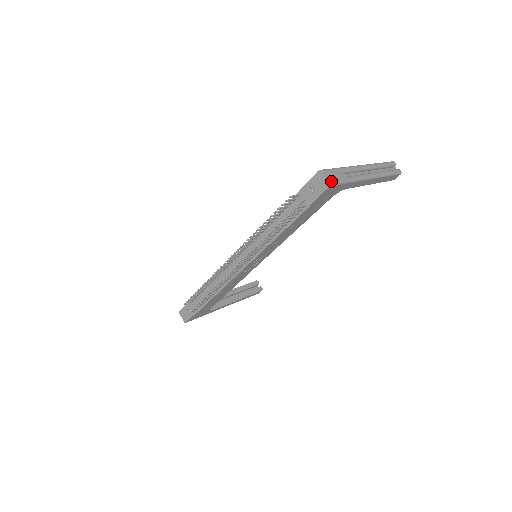
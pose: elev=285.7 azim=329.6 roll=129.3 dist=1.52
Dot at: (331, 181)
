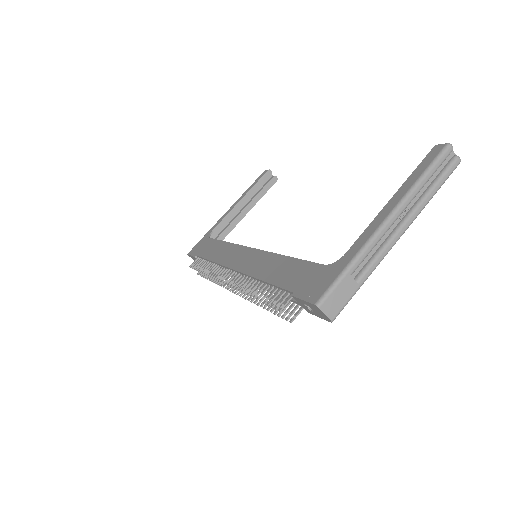
Dot at: (333, 317)
